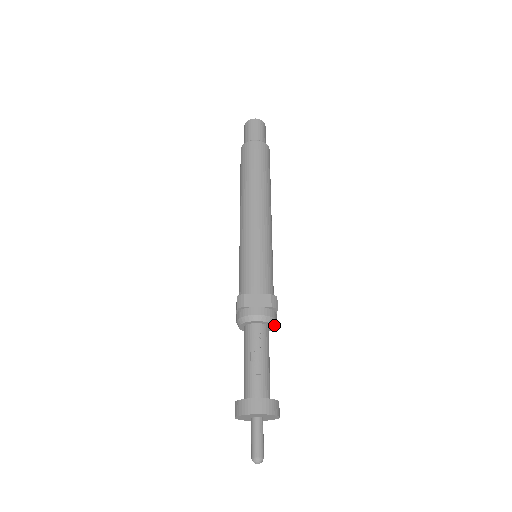
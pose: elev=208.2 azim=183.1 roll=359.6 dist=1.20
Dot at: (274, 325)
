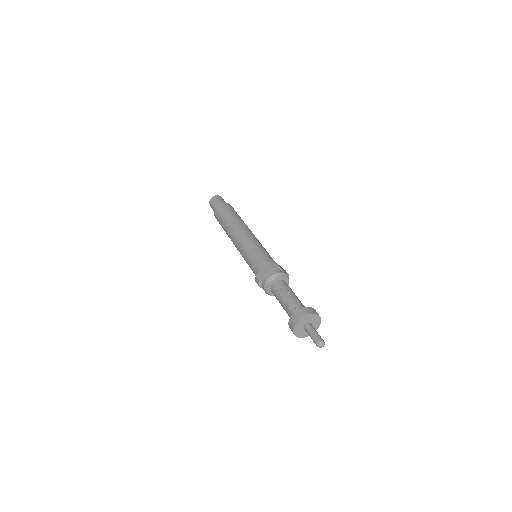
Dot at: (285, 277)
